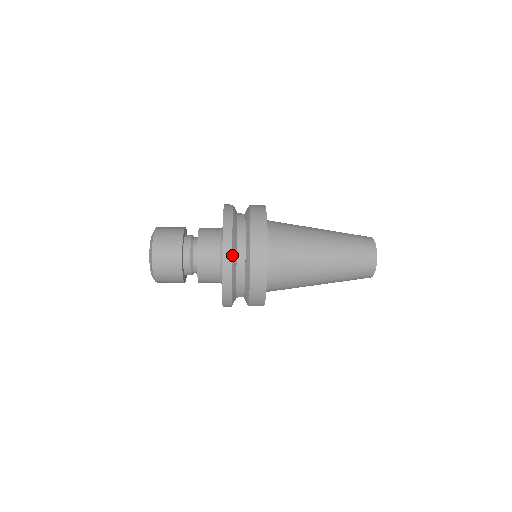
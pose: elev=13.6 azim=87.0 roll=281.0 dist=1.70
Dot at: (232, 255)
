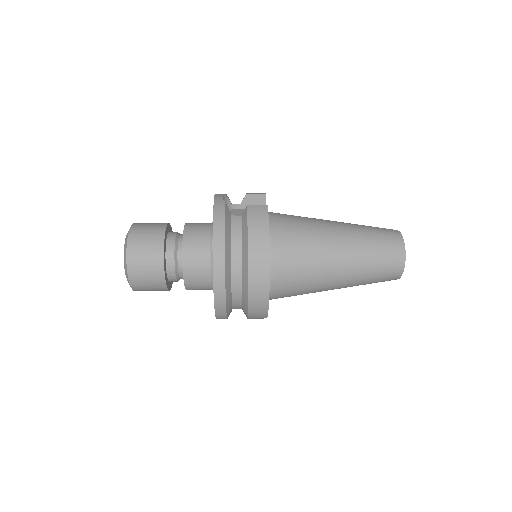
Dot at: (225, 291)
